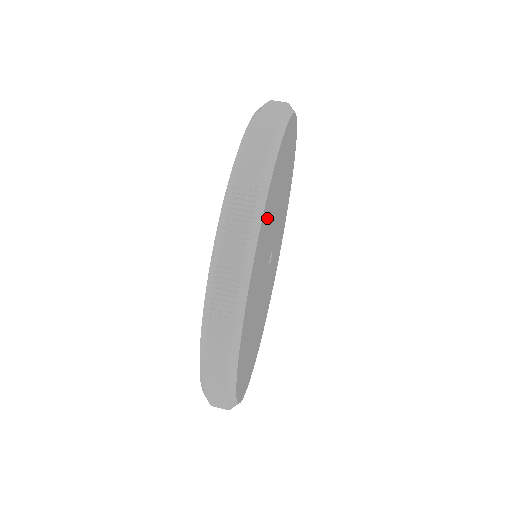
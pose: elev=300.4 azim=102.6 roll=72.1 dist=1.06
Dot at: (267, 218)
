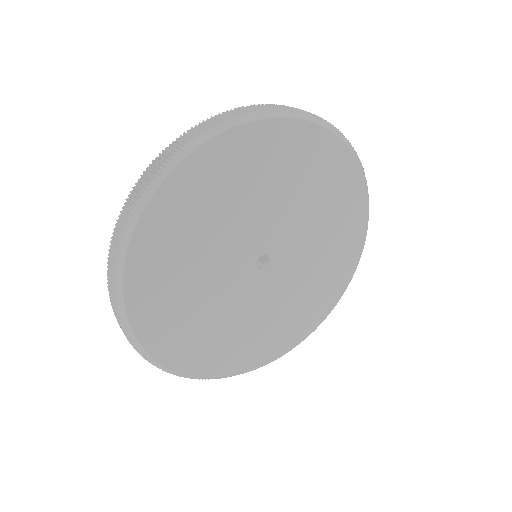
Dot at: (330, 175)
